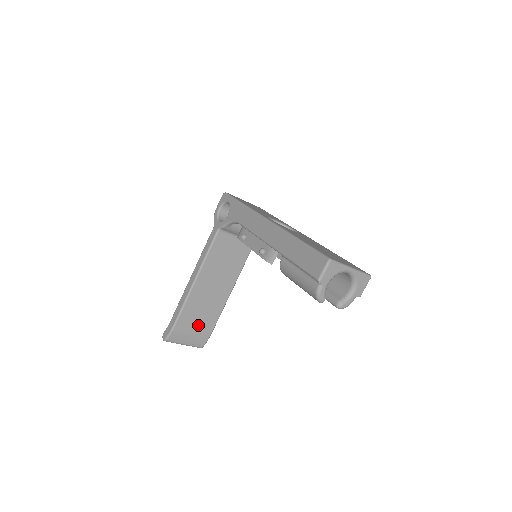
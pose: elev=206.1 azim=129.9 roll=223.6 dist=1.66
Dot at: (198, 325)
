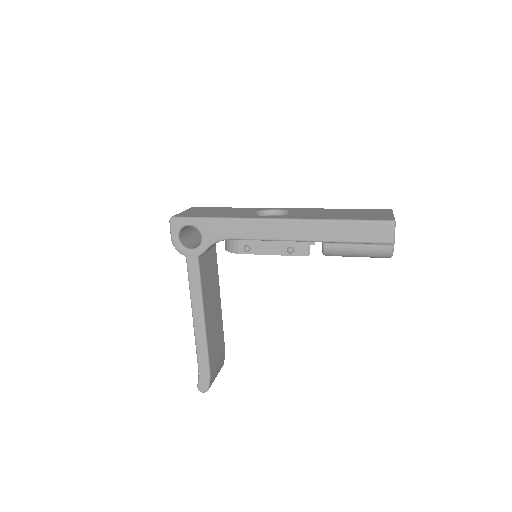
Dot at: (218, 352)
